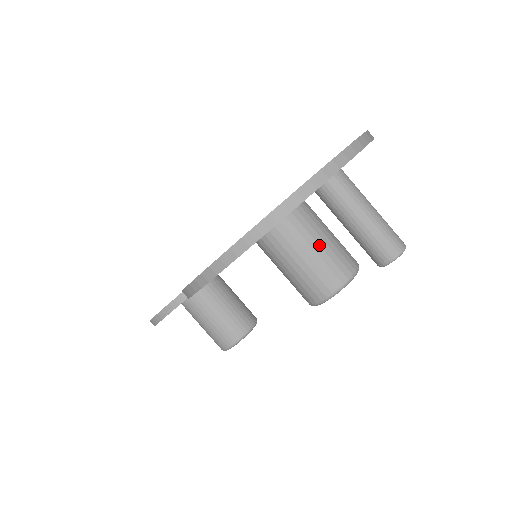
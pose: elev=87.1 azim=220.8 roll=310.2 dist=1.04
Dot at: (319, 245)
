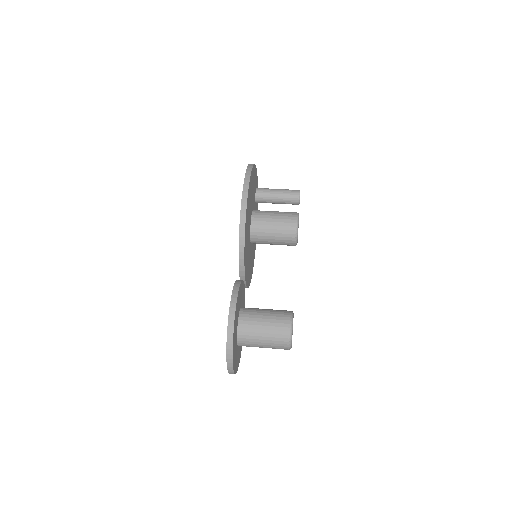
Dot at: occluded
